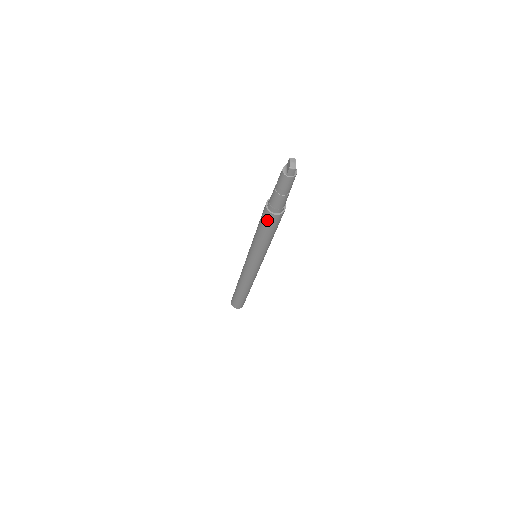
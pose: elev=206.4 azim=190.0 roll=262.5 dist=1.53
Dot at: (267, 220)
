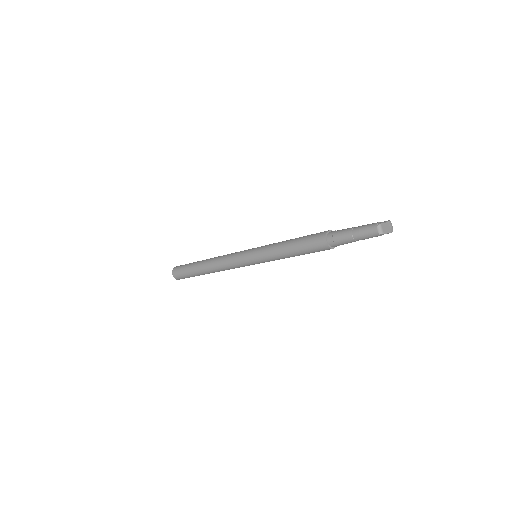
Dot at: occluded
